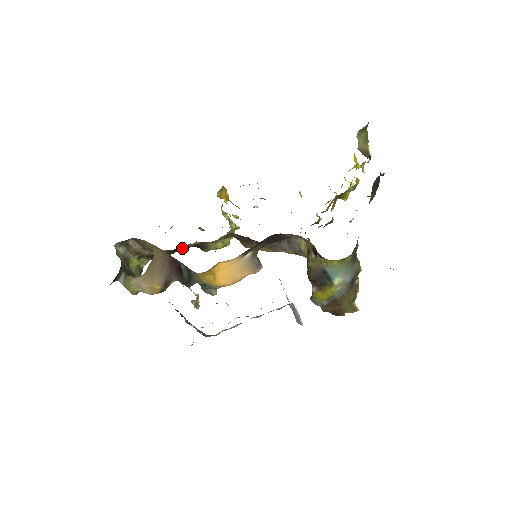
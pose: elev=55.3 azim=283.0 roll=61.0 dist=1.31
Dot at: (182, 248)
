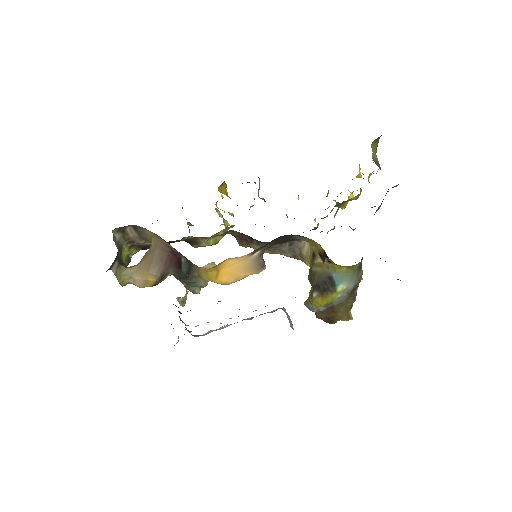
Dot at: (173, 241)
